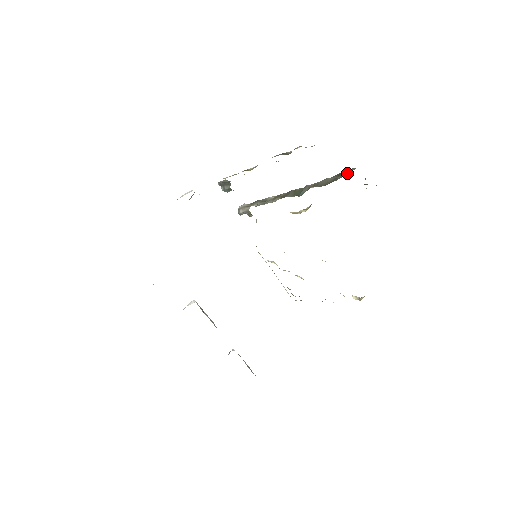
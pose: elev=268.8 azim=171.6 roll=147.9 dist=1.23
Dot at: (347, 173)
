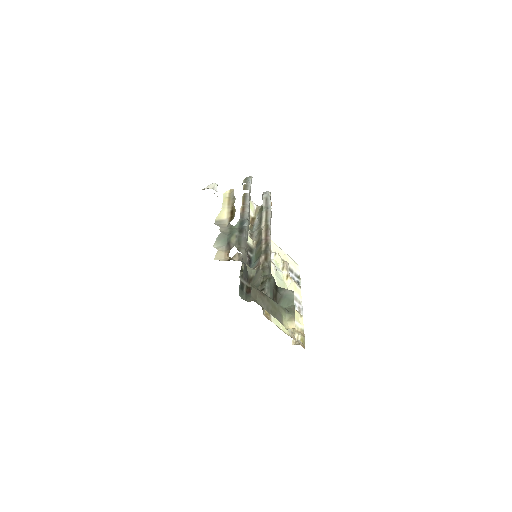
Dot at: occluded
